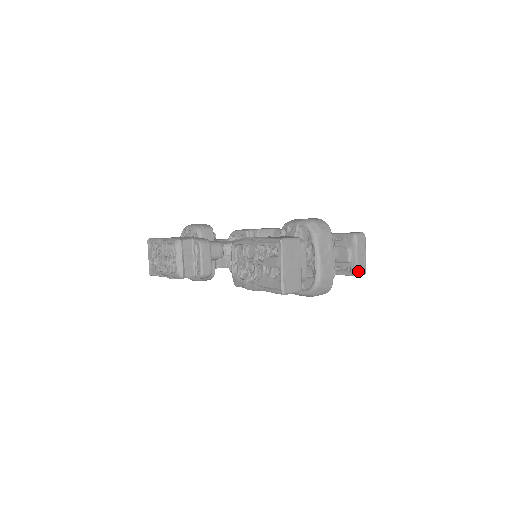
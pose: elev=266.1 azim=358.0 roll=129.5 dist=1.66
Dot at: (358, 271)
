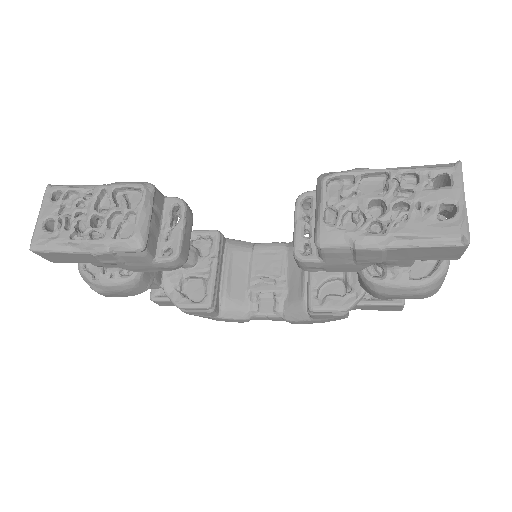
Dot at: (404, 299)
